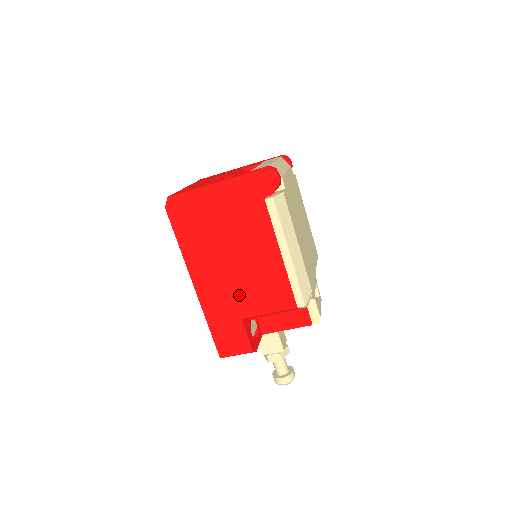
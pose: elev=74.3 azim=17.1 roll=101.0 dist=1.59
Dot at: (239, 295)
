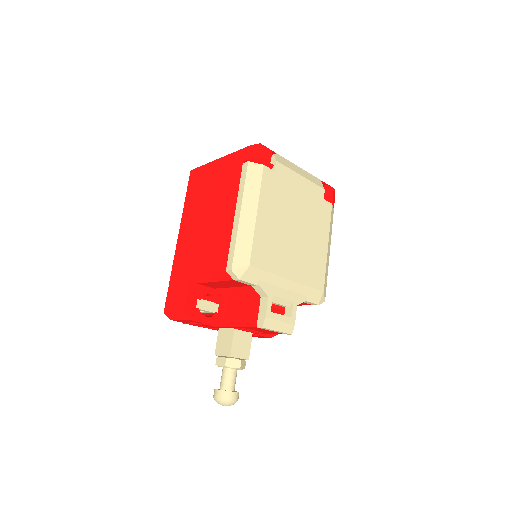
Dot at: (197, 251)
